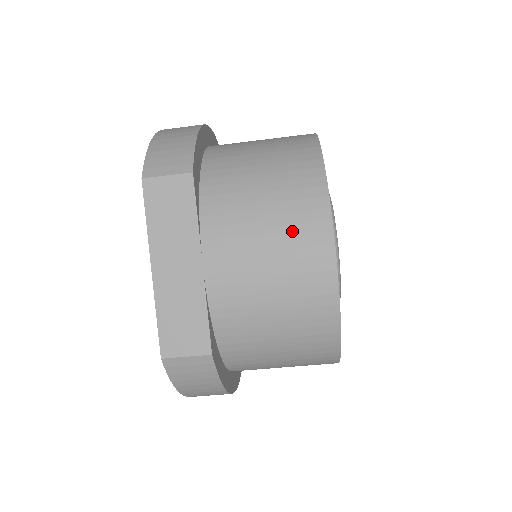
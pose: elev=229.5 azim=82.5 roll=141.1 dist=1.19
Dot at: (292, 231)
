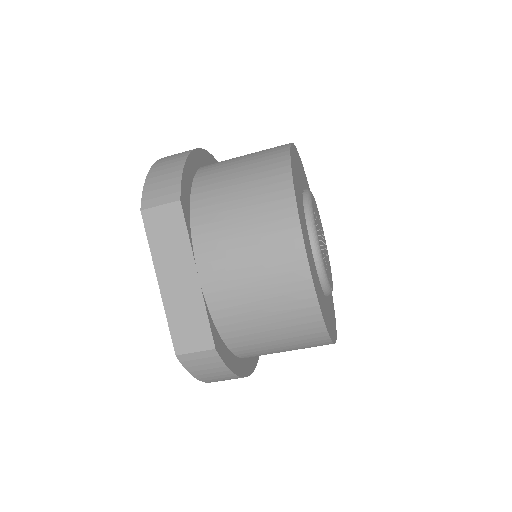
Dot at: (268, 240)
